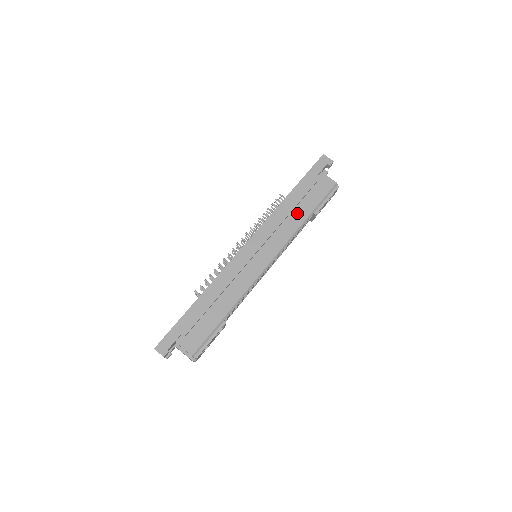
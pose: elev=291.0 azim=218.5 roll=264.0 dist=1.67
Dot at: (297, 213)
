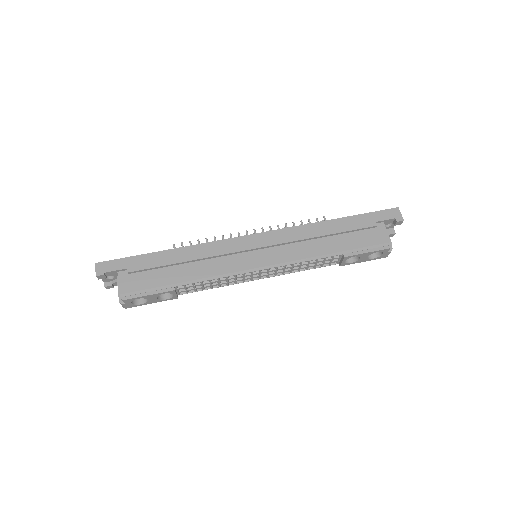
Dot at: (326, 242)
